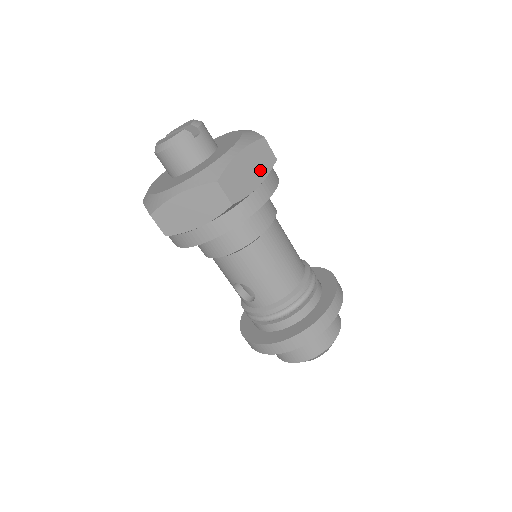
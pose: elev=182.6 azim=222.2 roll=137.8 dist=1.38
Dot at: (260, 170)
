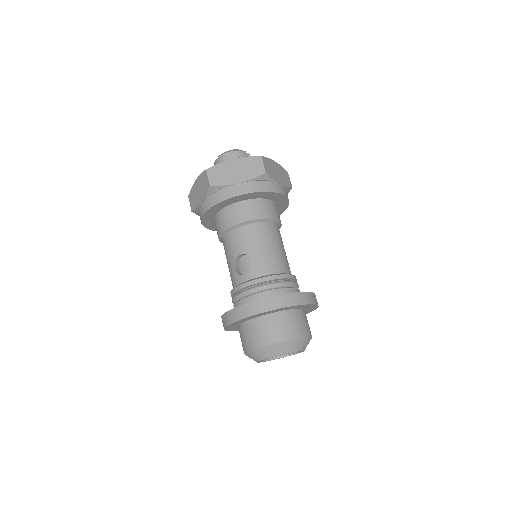
Dot at: (283, 180)
